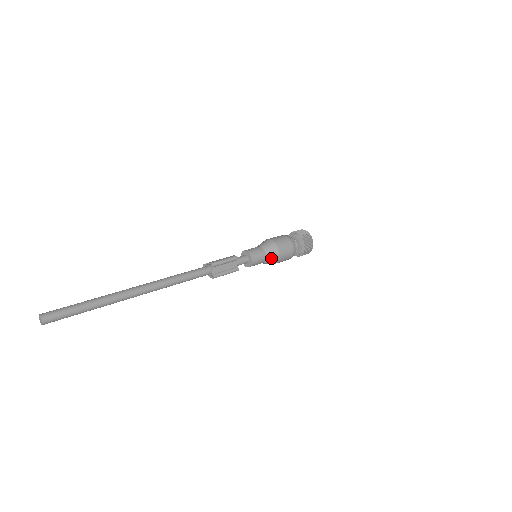
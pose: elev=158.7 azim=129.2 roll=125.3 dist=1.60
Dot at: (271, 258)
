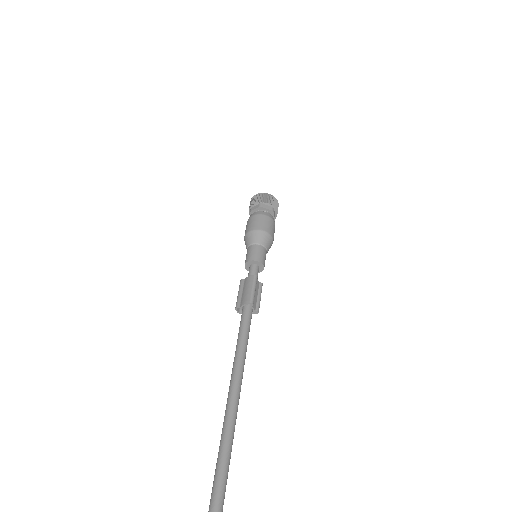
Dot at: (269, 247)
